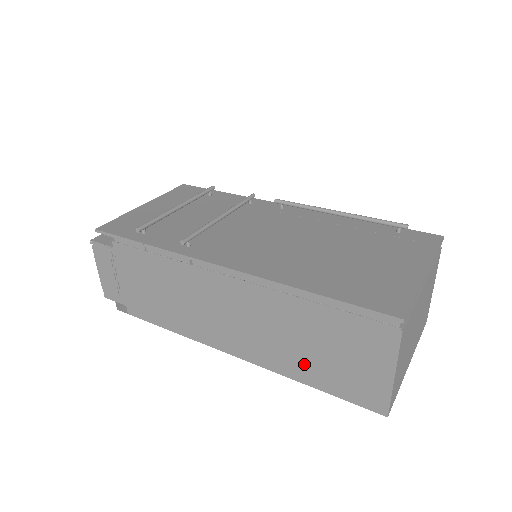
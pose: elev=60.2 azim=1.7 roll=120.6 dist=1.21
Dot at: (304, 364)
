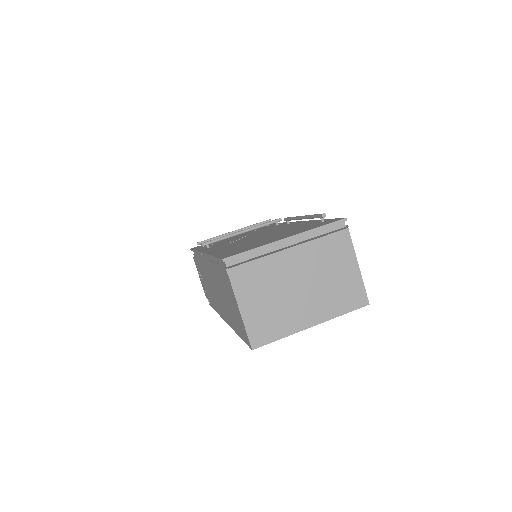
Dot at: (231, 316)
